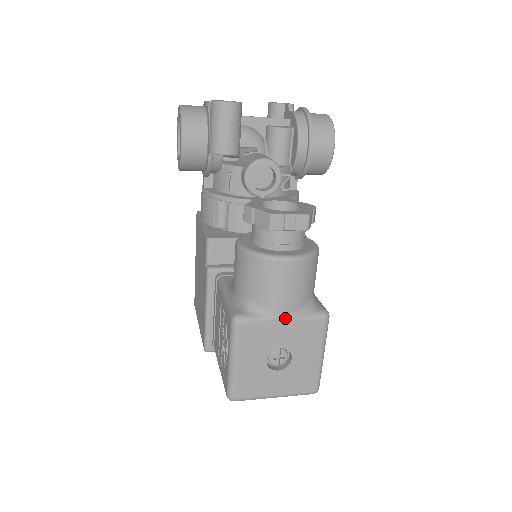
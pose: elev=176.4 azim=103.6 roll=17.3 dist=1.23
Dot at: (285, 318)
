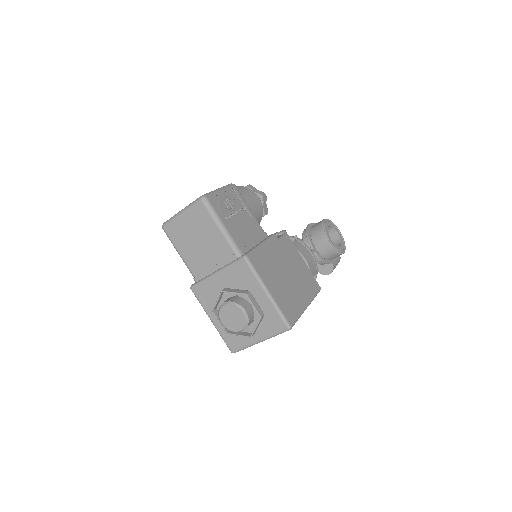
Dot at: occluded
